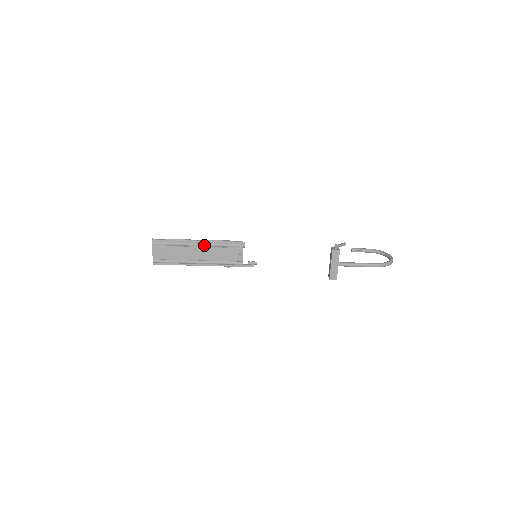
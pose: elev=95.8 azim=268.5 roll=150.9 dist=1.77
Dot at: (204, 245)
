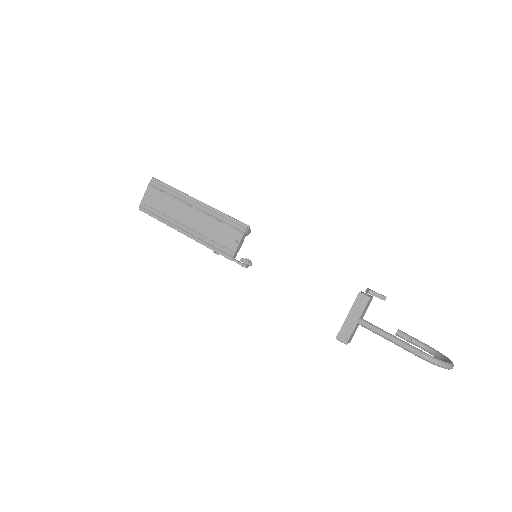
Dot at: (202, 209)
